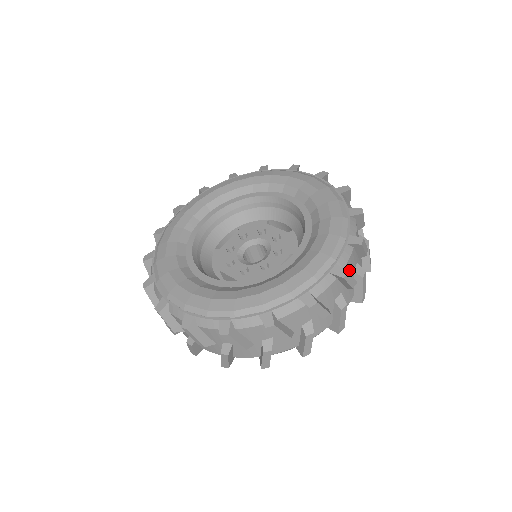
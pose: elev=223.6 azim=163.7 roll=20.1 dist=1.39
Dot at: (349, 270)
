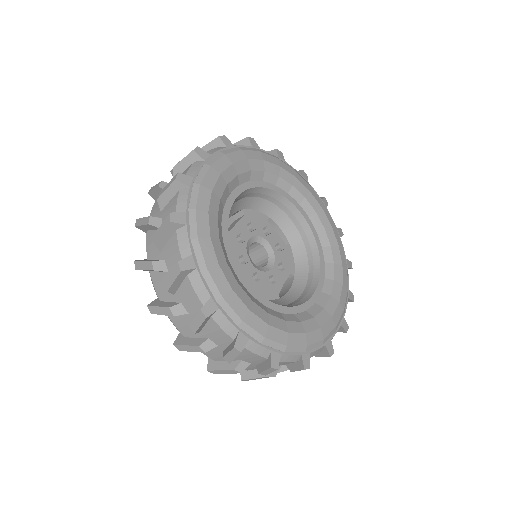
Dot at: occluded
